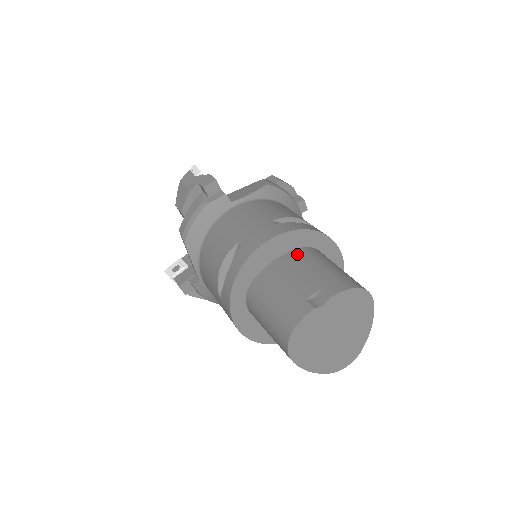
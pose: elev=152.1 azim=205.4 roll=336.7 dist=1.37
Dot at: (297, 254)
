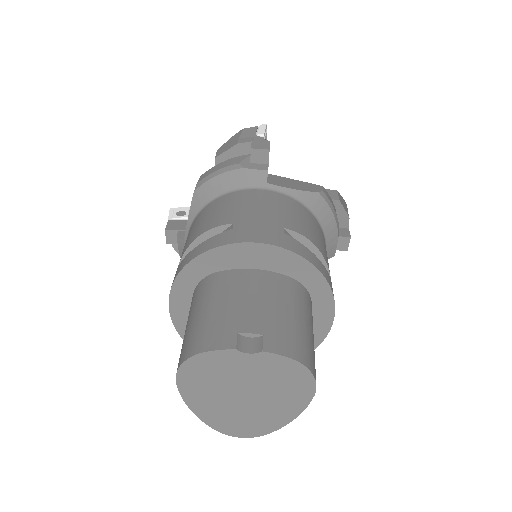
Dot at: (280, 280)
